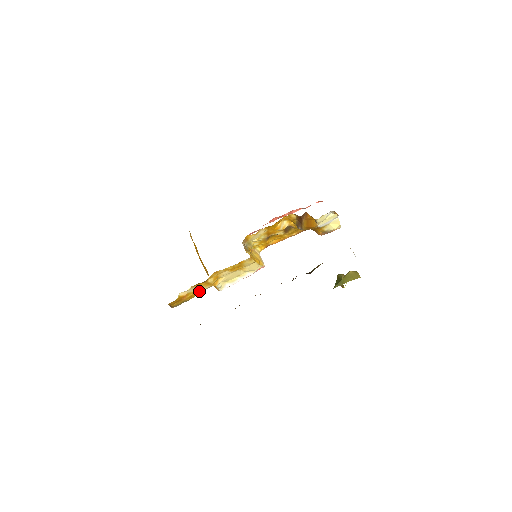
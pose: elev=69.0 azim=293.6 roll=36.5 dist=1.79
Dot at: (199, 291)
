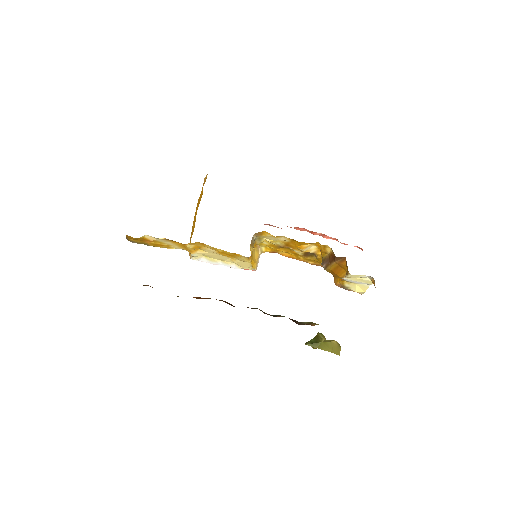
Dot at: (169, 246)
